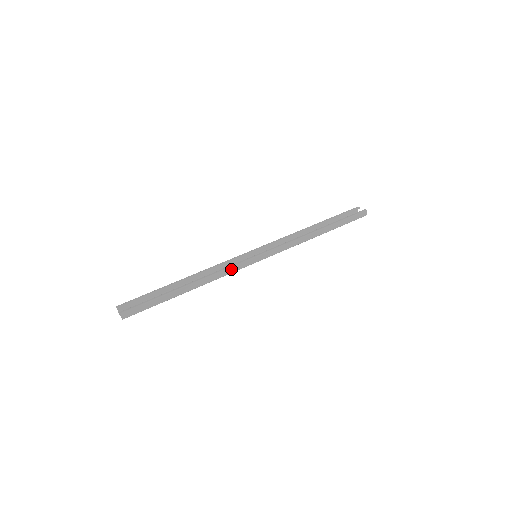
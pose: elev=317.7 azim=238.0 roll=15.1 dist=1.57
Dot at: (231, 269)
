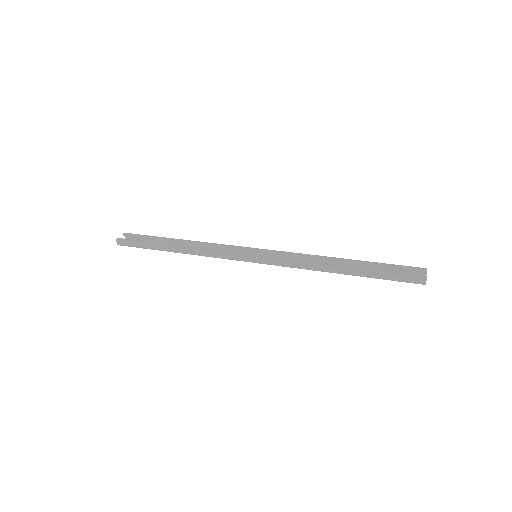
Dot at: (219, 254)
